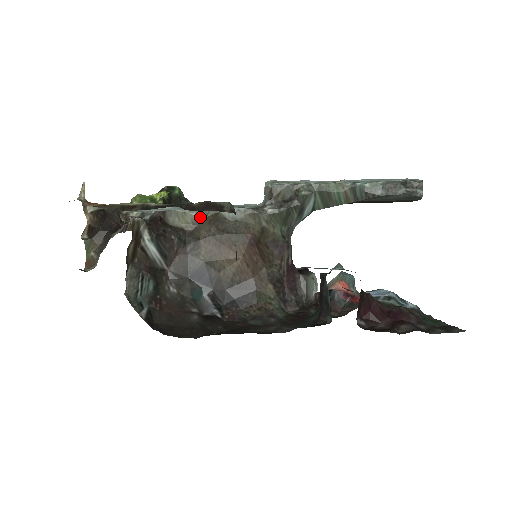
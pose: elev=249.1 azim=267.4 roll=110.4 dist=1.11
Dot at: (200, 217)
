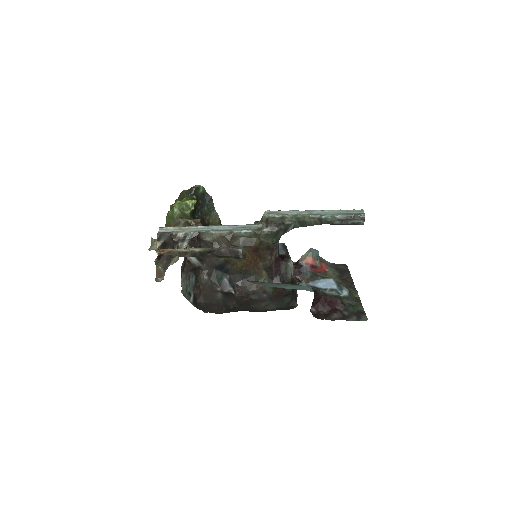
Dot at: (222, 236)
